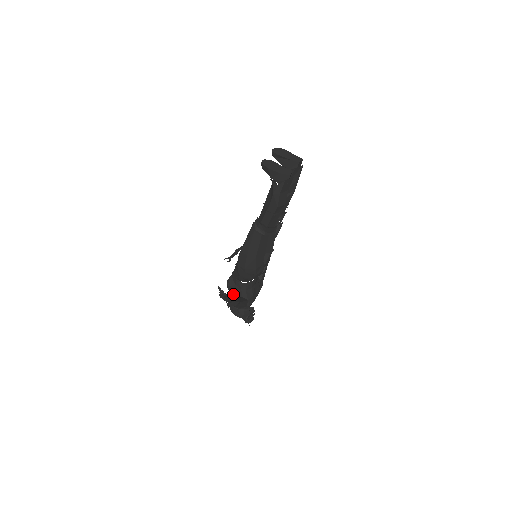
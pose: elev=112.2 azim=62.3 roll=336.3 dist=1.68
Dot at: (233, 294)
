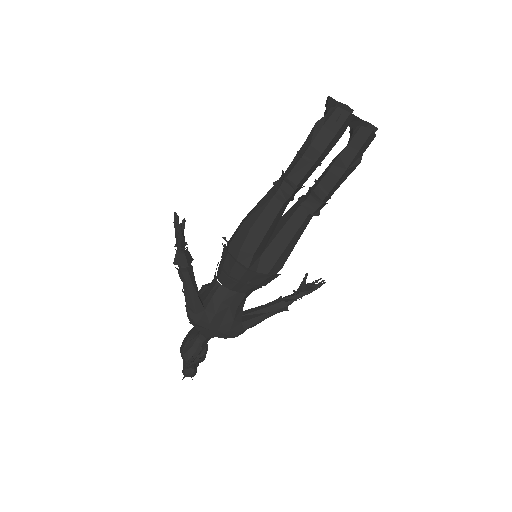
Dot at: occluded
